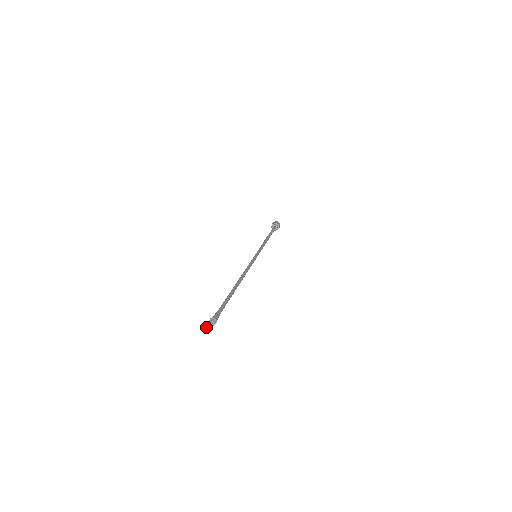
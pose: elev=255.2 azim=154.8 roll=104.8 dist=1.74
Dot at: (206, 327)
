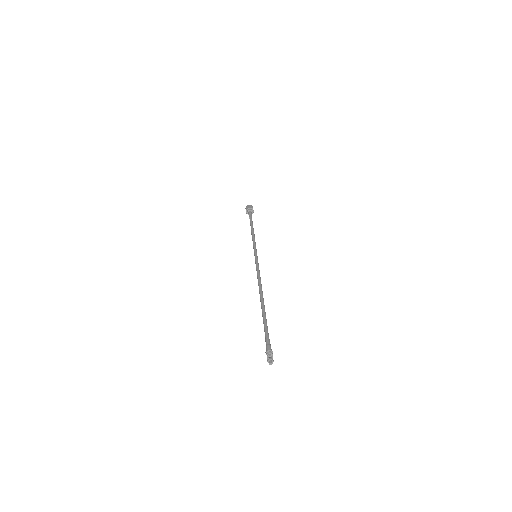
Dot at: (268, 360)
